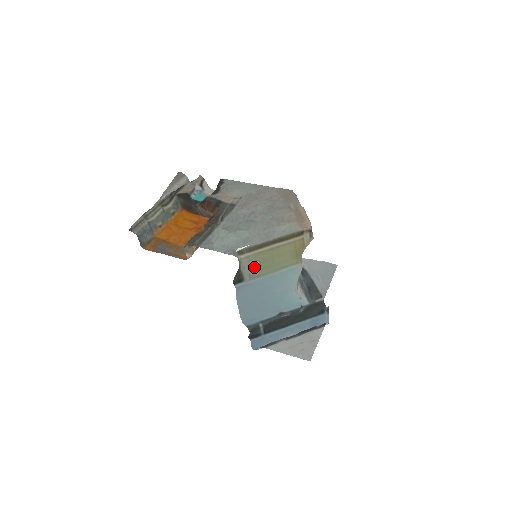
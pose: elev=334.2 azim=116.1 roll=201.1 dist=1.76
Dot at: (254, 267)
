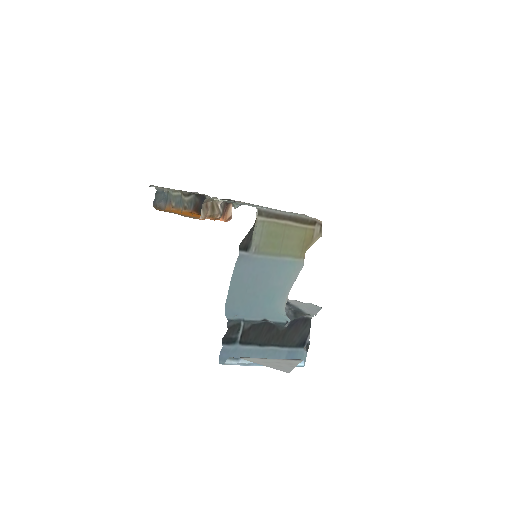
Dot at: (264, 239)
